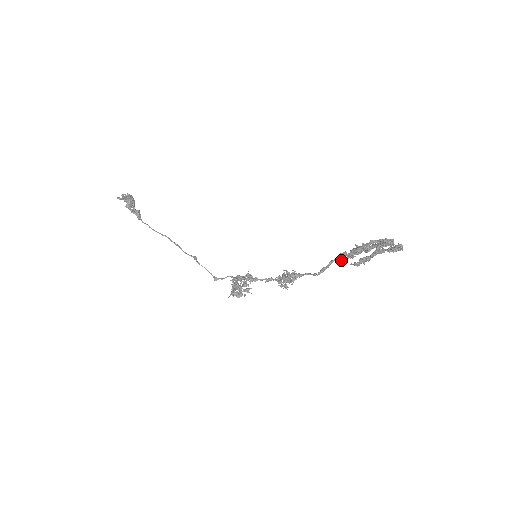
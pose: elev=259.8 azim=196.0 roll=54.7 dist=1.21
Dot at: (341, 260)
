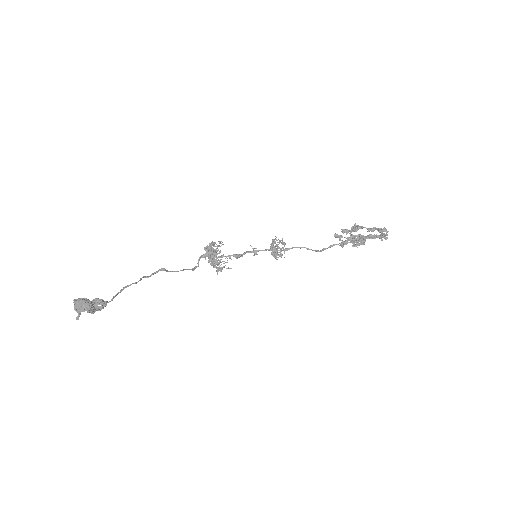
Dot at: (342, 244)
